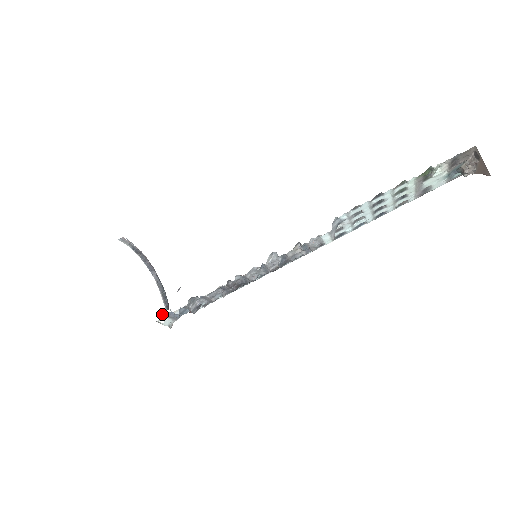
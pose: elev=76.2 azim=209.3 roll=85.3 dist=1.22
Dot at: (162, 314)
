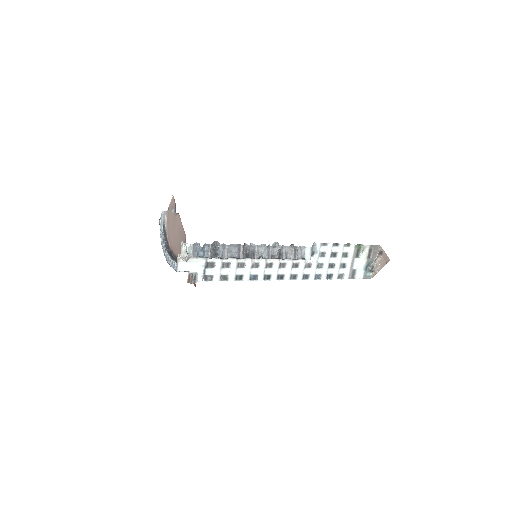
Dot at: occluded
